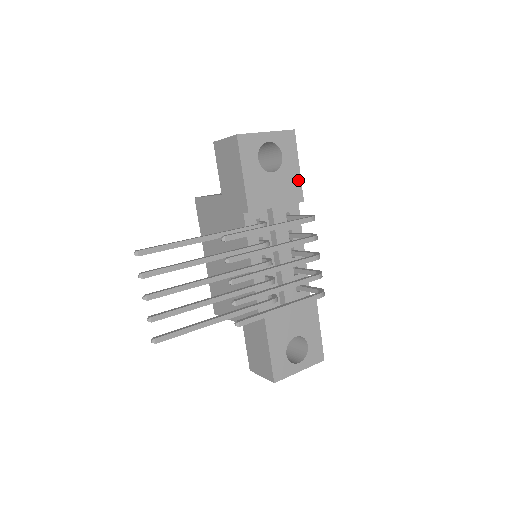
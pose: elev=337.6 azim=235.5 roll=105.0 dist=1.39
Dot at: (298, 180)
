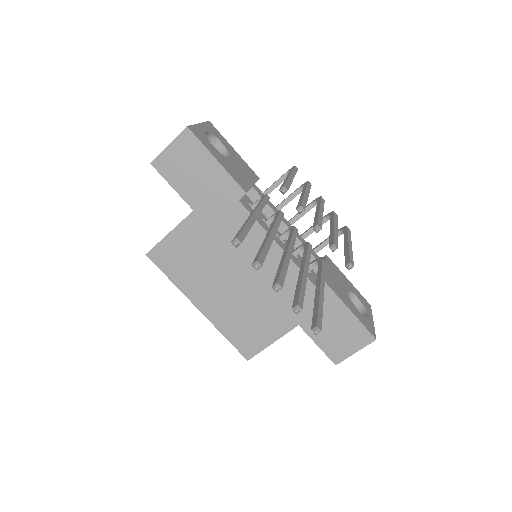
Dot at: (243, 162)
